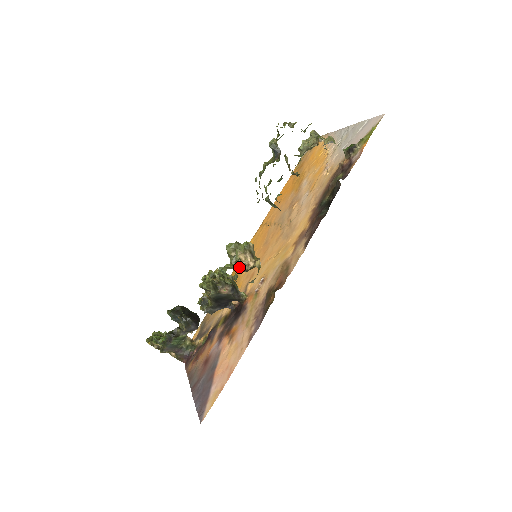
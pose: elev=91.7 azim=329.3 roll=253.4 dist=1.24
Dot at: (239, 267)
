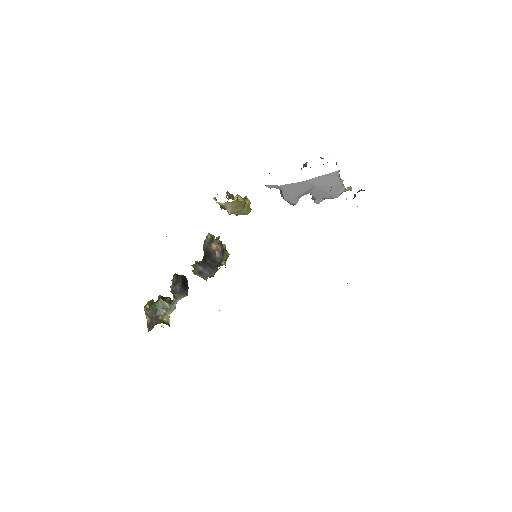
Dot at: (228, 193)
